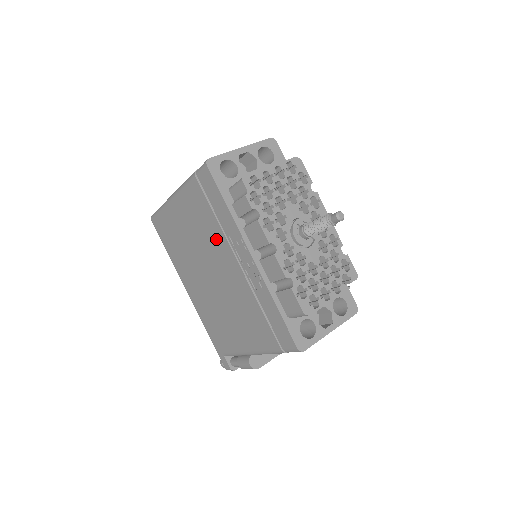
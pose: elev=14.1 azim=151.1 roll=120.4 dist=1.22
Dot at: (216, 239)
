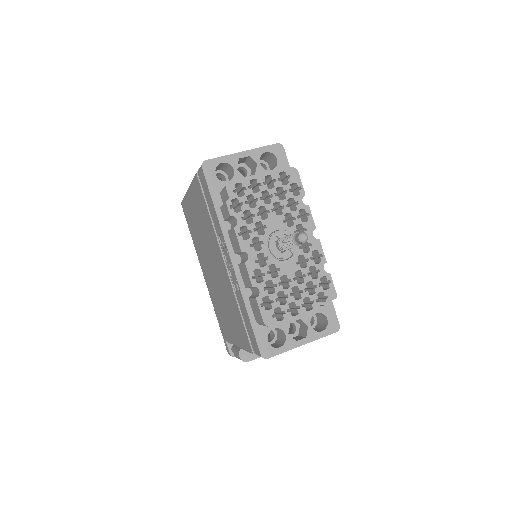
Dot at: (212, 236)
